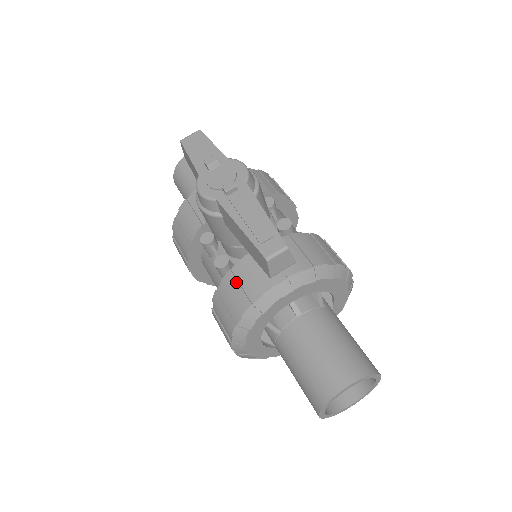
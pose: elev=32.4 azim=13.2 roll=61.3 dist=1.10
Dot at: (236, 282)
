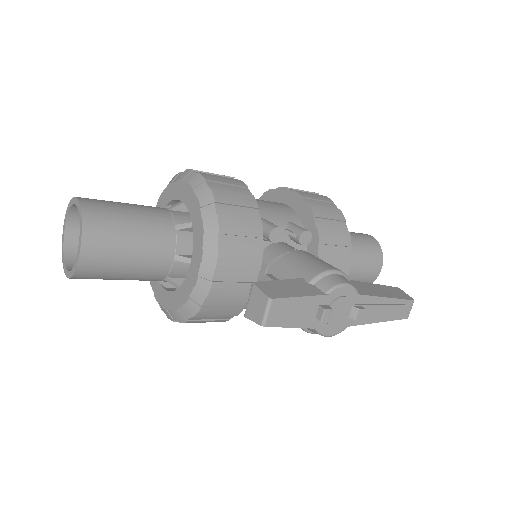
Dot at: occluded
